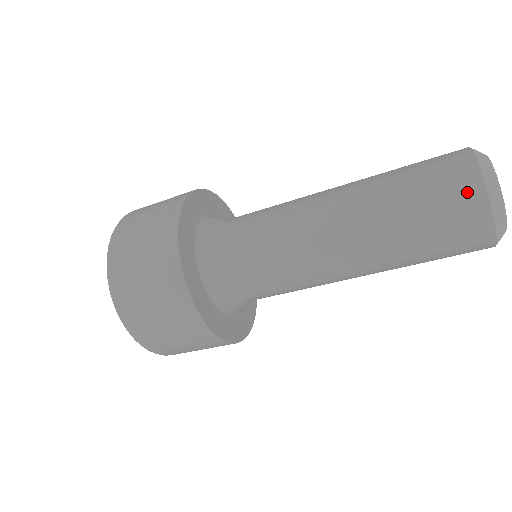
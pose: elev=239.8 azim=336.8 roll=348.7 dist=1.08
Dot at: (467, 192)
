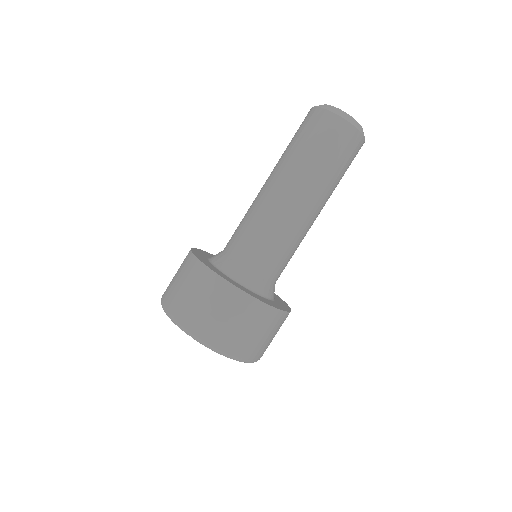
Dot at: (334, 125)
